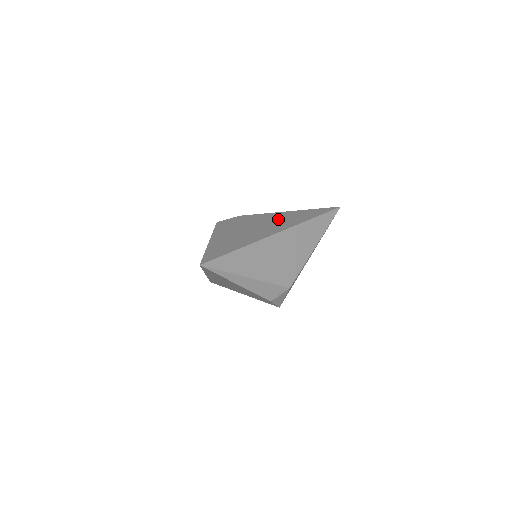
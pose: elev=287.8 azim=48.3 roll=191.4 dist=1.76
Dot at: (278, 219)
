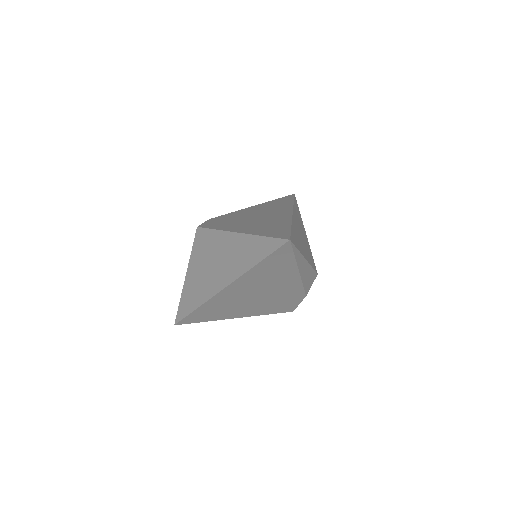
Dot at: (262, 209)
